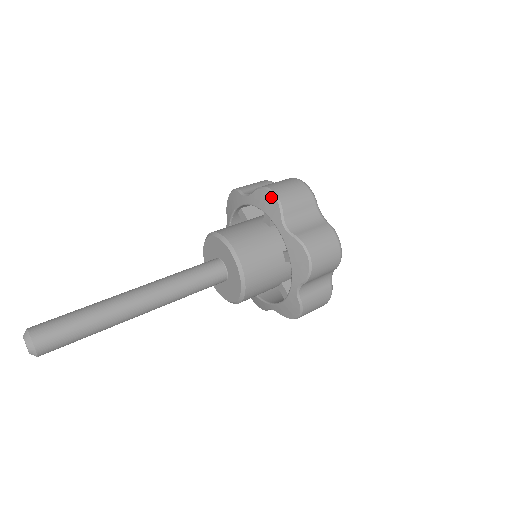
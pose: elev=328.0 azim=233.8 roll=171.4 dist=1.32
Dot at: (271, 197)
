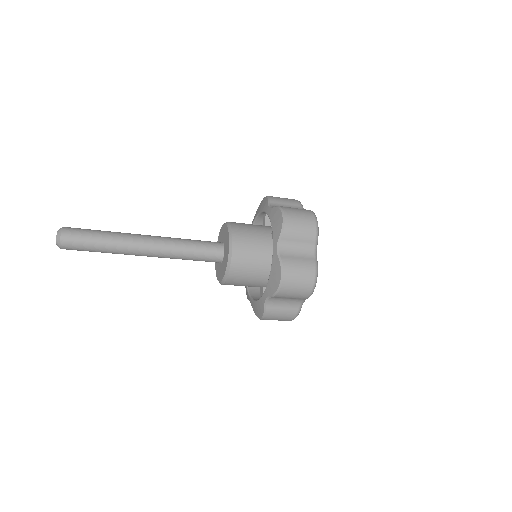
Dot at: (264, 199)
